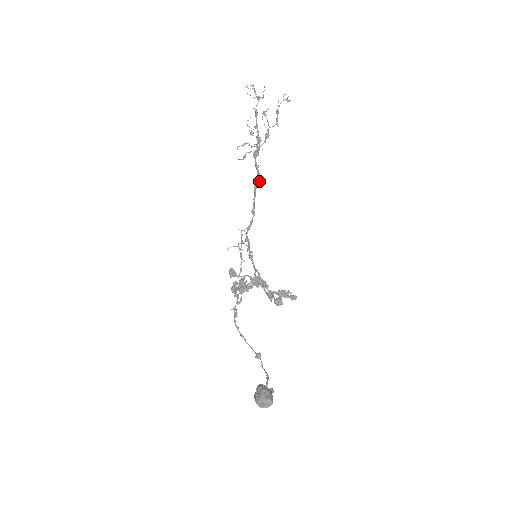
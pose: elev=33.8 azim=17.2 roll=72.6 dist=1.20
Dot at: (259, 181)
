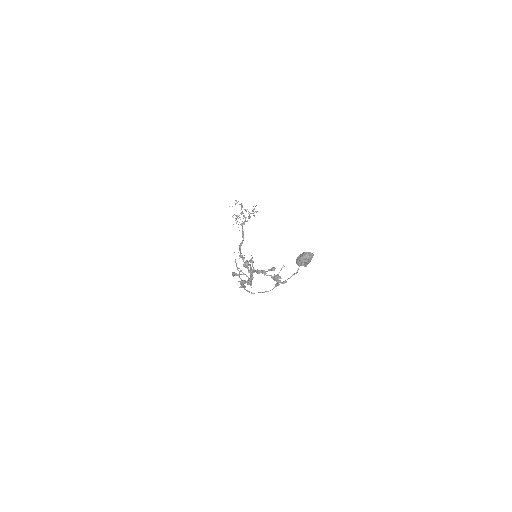
Dot at: occluded
